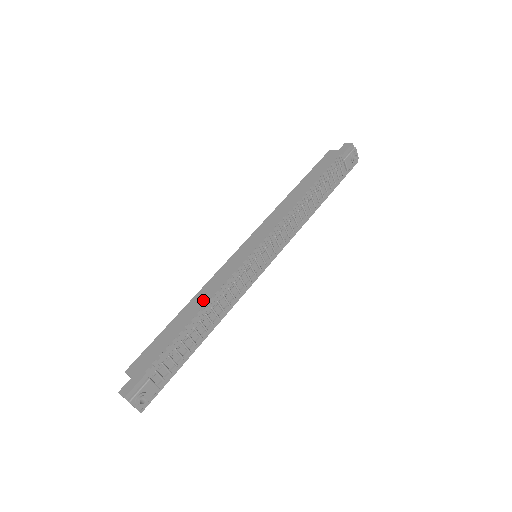
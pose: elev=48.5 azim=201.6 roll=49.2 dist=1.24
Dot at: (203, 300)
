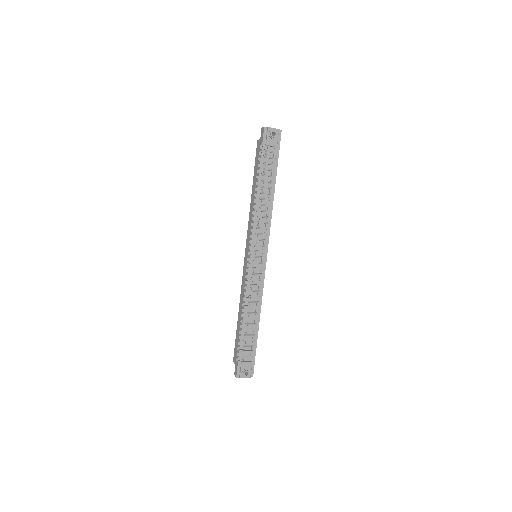
Dot at: occluded
